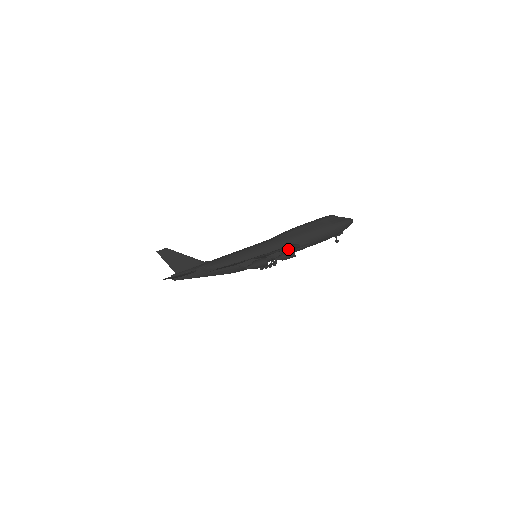
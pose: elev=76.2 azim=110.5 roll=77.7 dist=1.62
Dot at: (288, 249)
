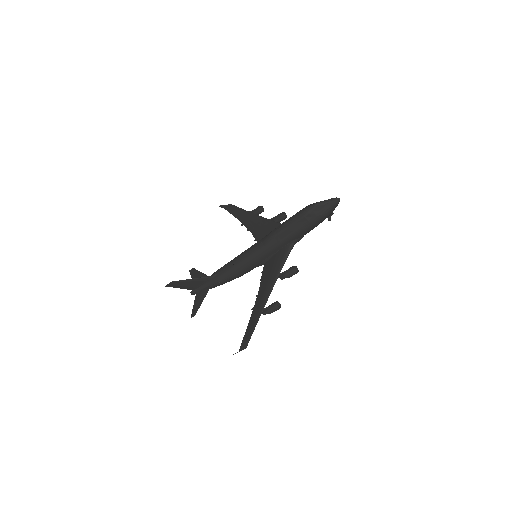
Dot at: (286, 257)
